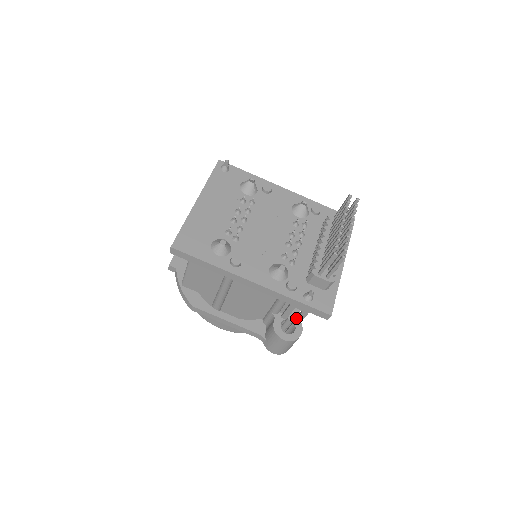
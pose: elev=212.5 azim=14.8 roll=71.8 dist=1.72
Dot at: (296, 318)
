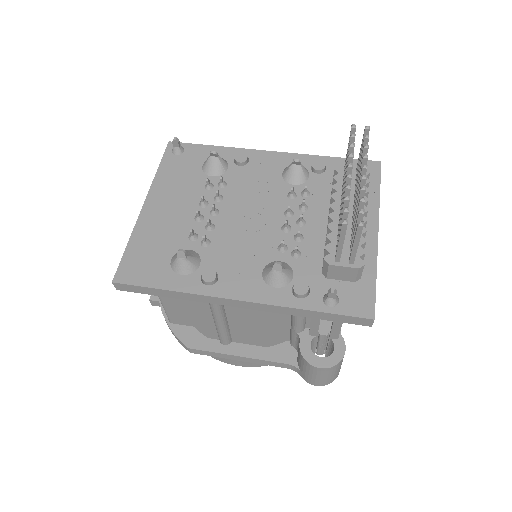
Dot at: (330, 331)
